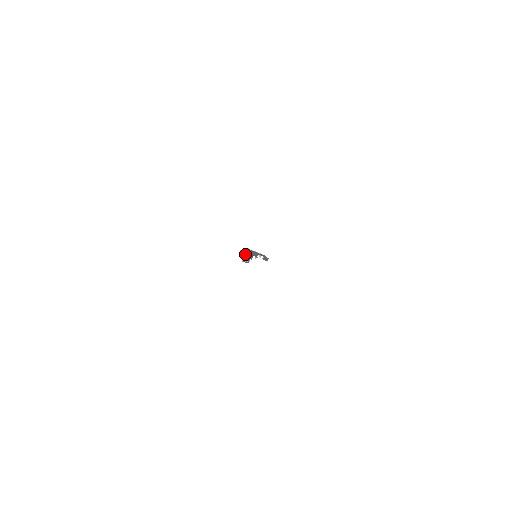
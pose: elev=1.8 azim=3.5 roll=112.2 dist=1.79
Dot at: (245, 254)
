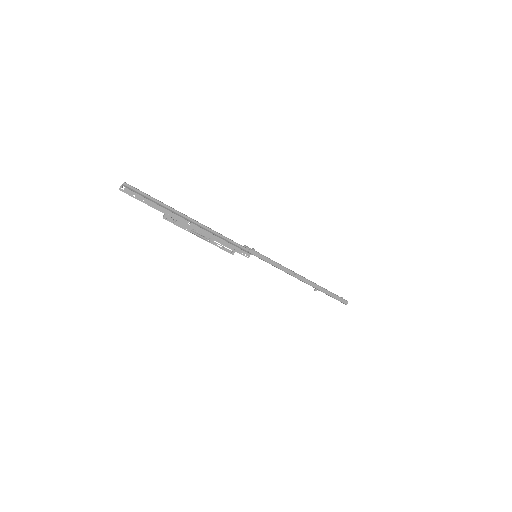
Dot at: (161, 208)
